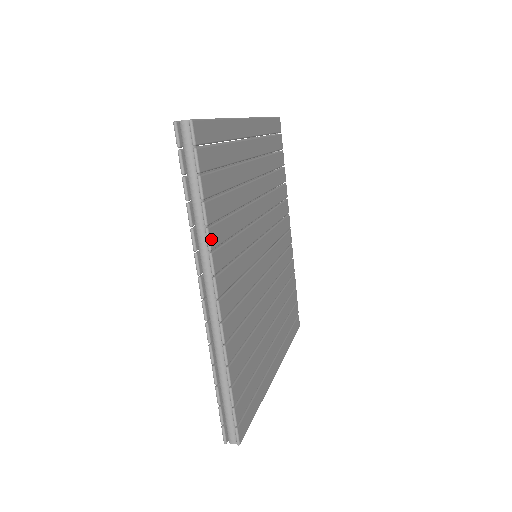
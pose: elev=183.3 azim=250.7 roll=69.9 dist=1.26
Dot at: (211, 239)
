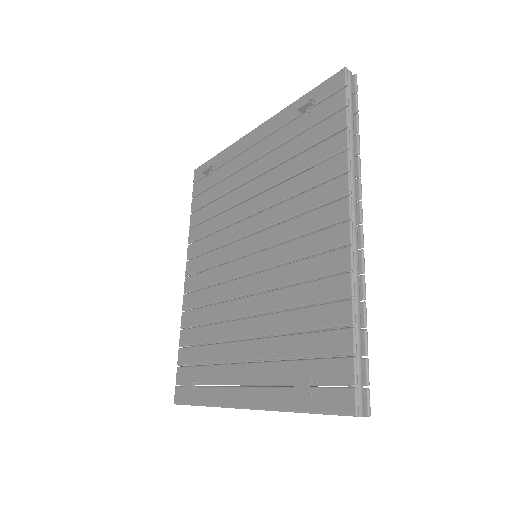
Dot at: (357, 168)
